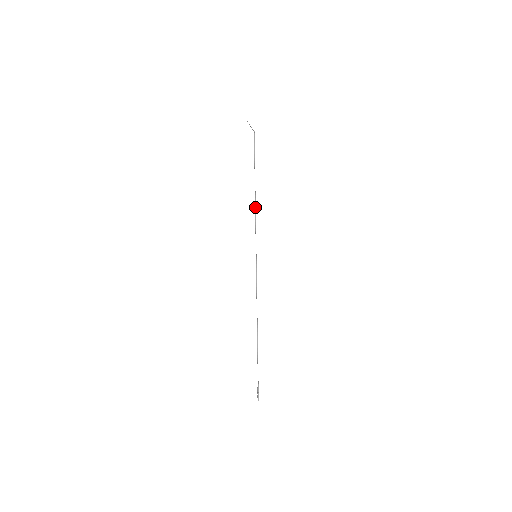
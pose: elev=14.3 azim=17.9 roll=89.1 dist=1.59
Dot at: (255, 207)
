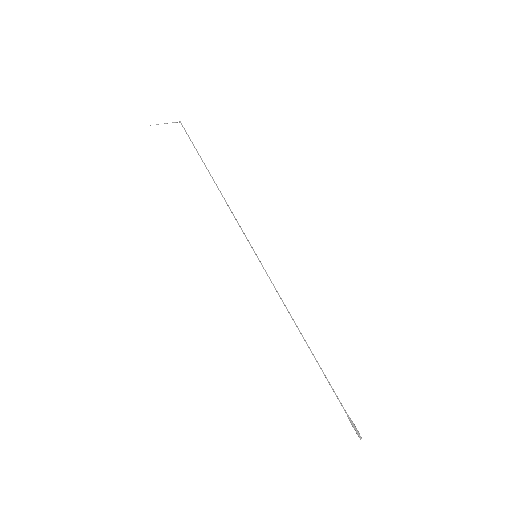
Dot at: occluded
